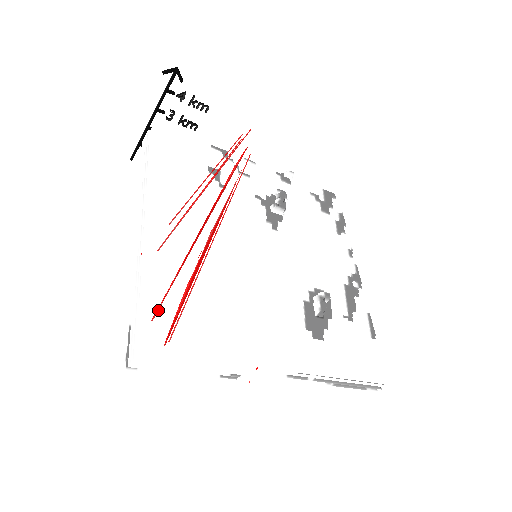
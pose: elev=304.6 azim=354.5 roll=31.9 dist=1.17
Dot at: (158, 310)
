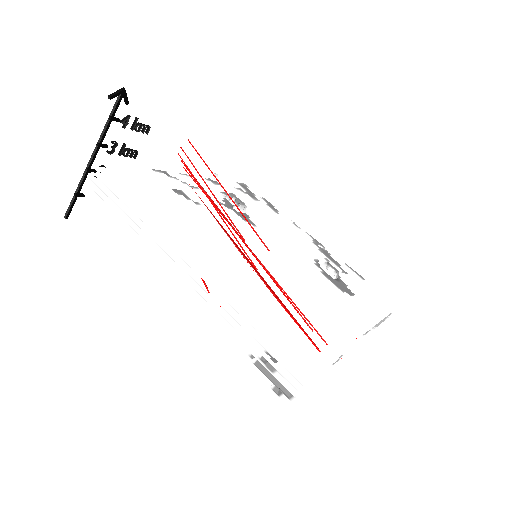
Dot at: (287, 327)
